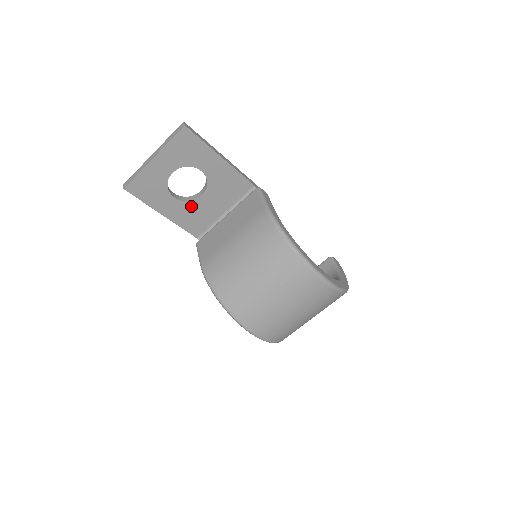
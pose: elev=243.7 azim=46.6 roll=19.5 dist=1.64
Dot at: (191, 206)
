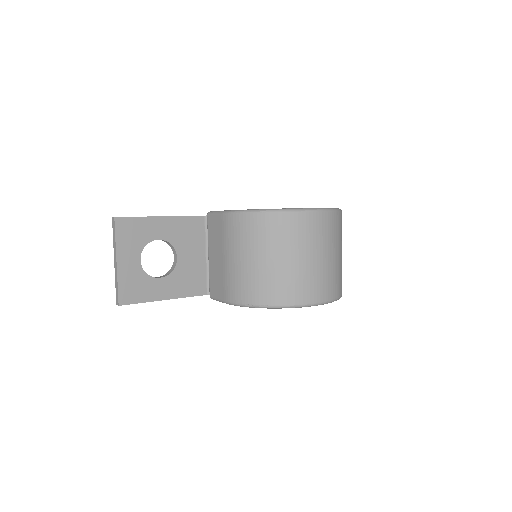
Dot at: (178, 273)
